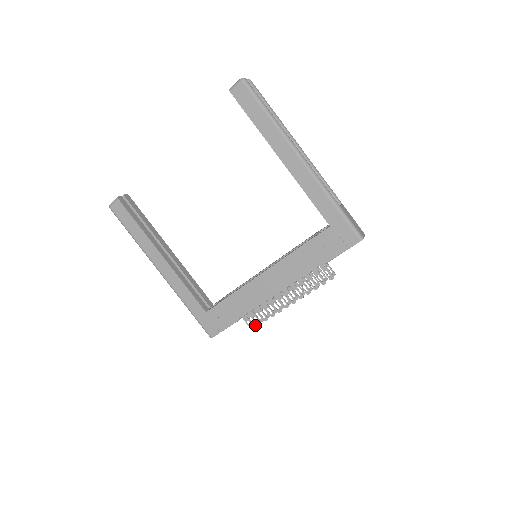
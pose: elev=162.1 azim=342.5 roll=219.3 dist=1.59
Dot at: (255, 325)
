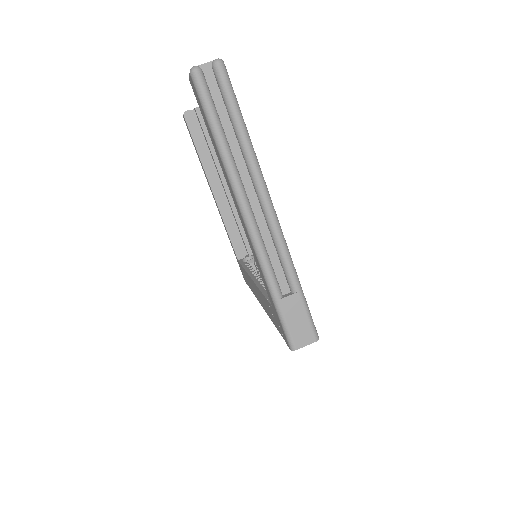
Dot at: occluded
